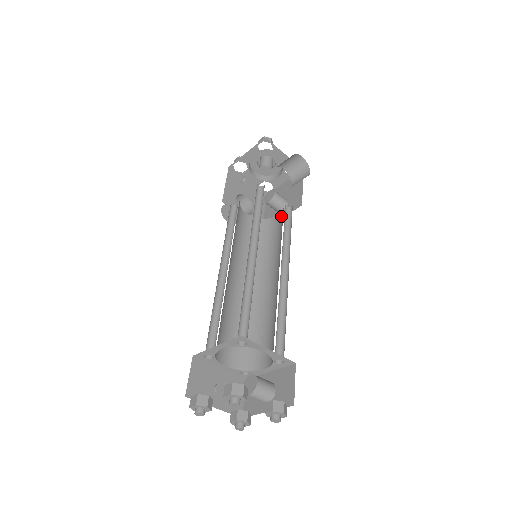
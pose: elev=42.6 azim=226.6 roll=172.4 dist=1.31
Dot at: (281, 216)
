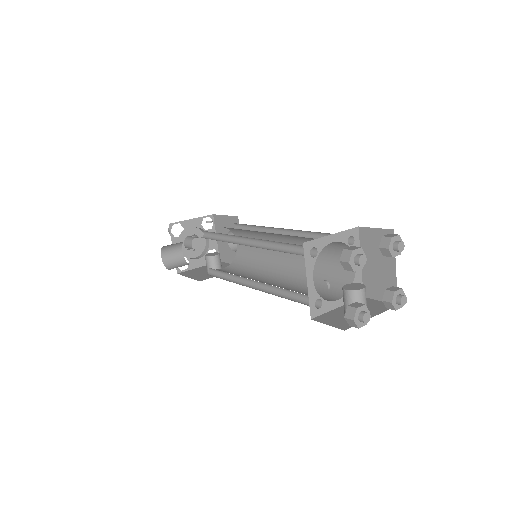
Dot at: (232, 266)
